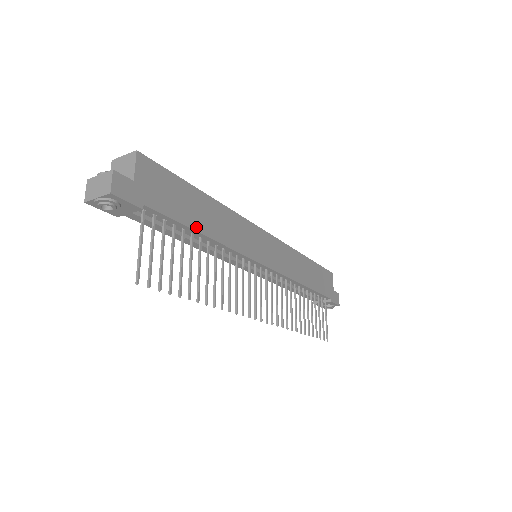
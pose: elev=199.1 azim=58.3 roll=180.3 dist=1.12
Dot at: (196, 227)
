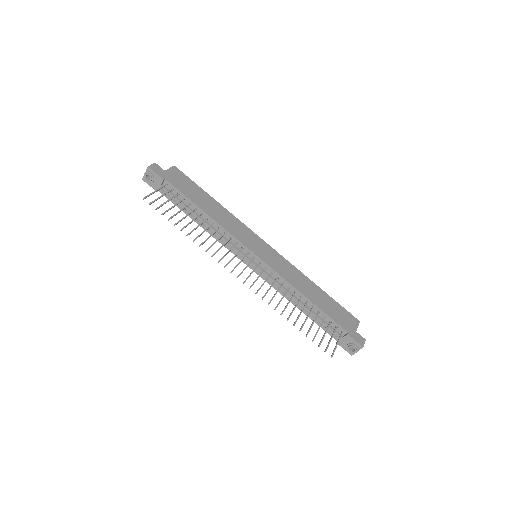
Dot at: (198, 204)
